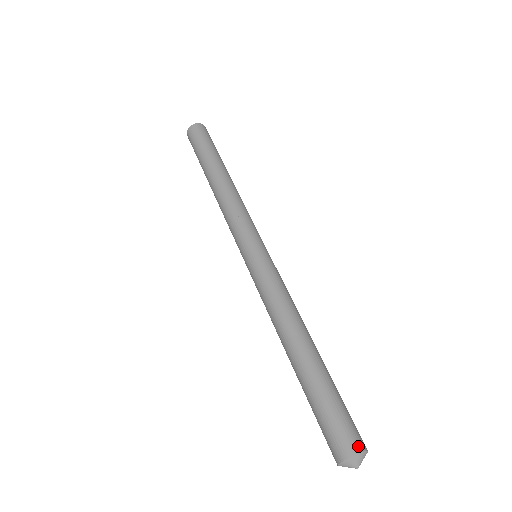
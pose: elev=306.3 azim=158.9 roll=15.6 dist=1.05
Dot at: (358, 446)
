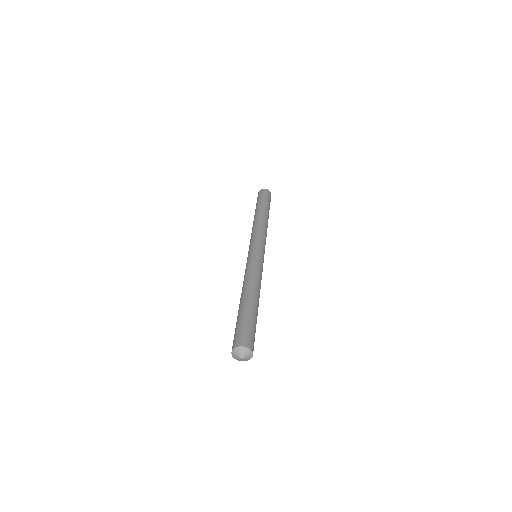
Dot at: (247, 344)
